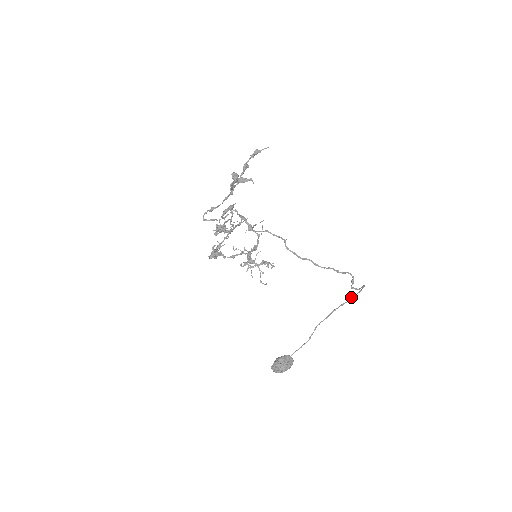
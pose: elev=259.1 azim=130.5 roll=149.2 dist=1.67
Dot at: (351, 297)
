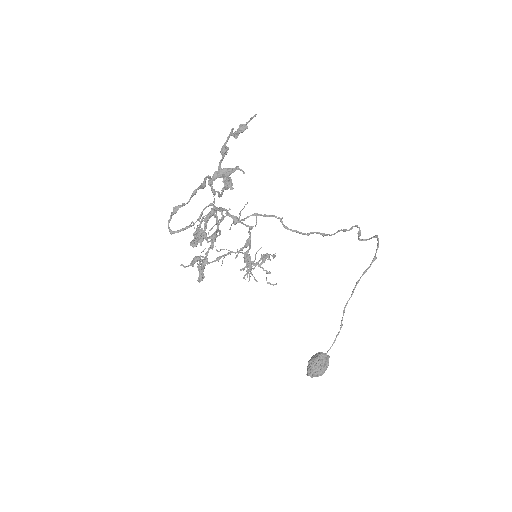
Dot at: (372, 260)
